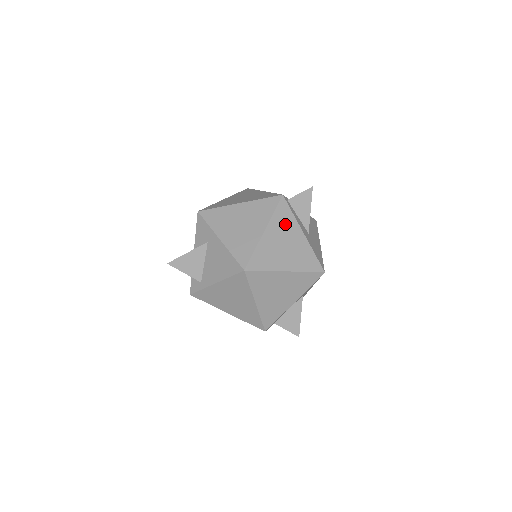
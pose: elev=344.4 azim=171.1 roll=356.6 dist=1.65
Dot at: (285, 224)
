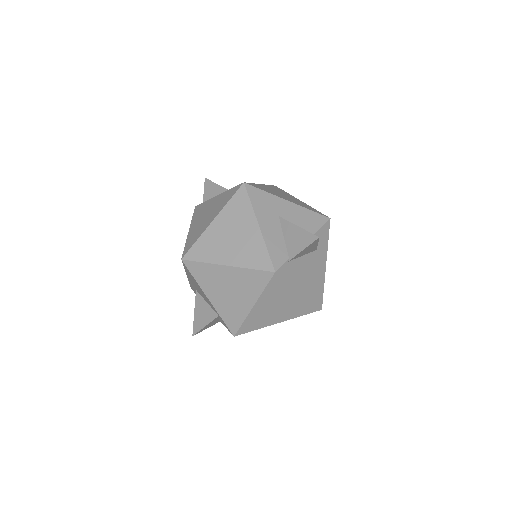
Dot at: (202, 211)
